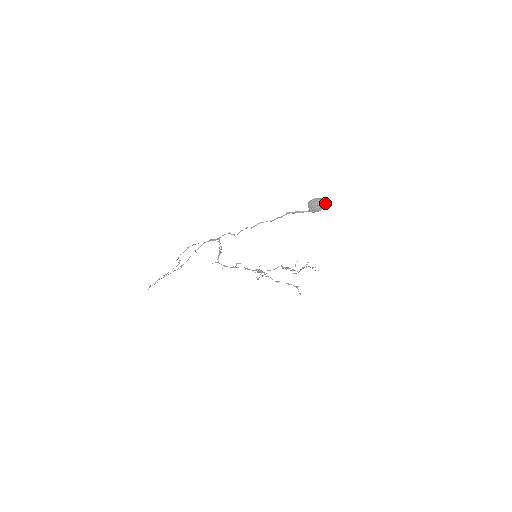
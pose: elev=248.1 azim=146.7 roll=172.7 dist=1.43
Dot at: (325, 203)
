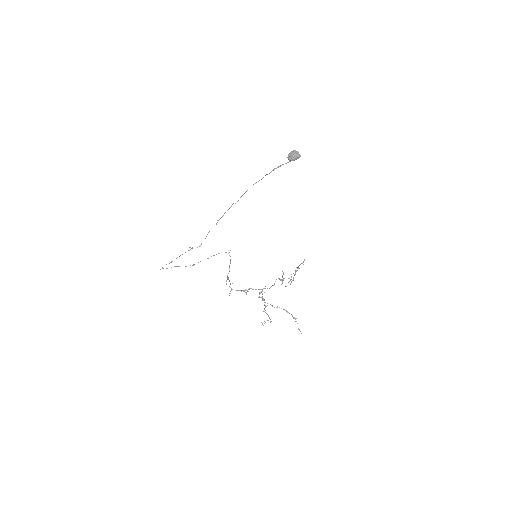
Dot at: (300, 155)
